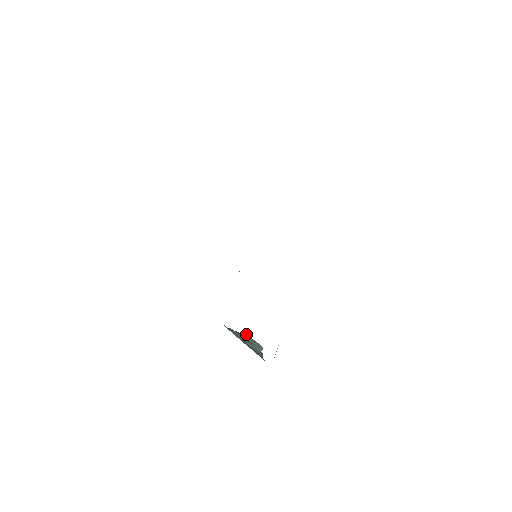
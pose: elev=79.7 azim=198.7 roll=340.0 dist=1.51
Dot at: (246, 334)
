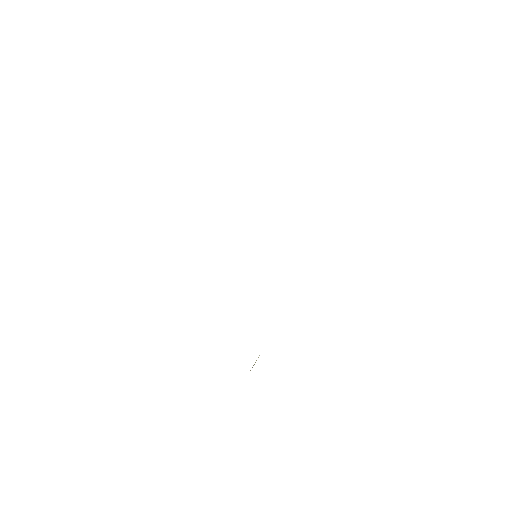
Dot at: occluded
